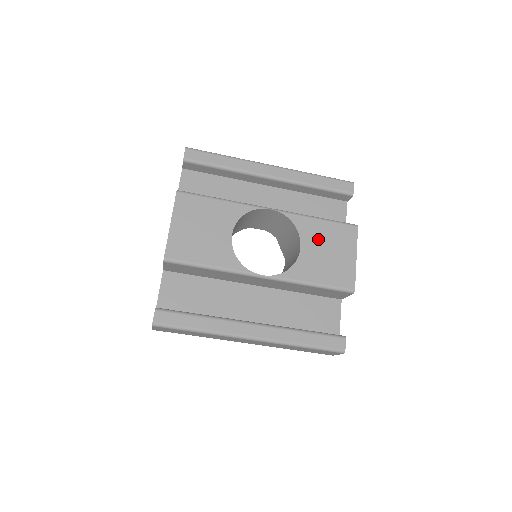
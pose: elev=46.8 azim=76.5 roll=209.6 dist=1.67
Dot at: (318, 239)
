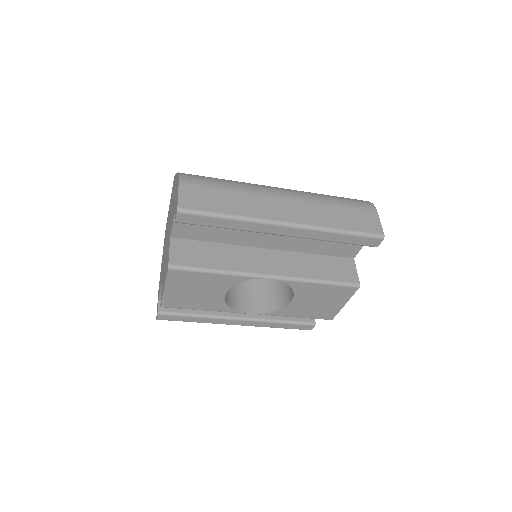
Dot at: (312, 296)
